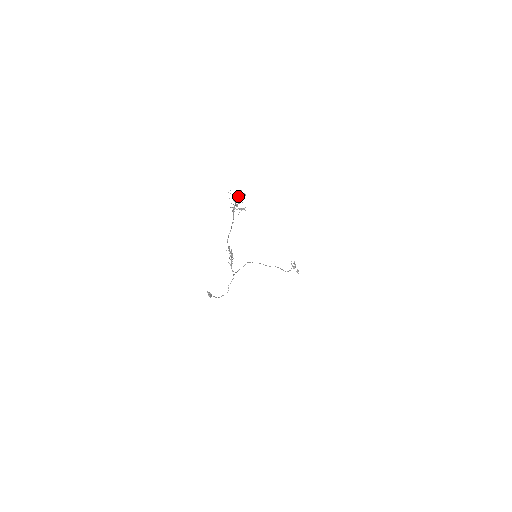
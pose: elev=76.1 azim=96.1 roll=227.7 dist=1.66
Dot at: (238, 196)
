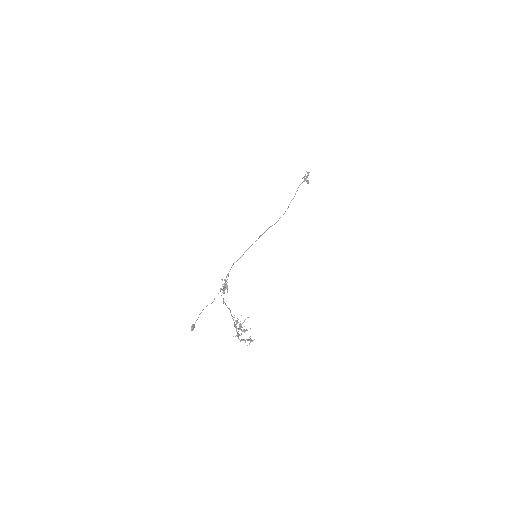
Dot at: (243, 340)
